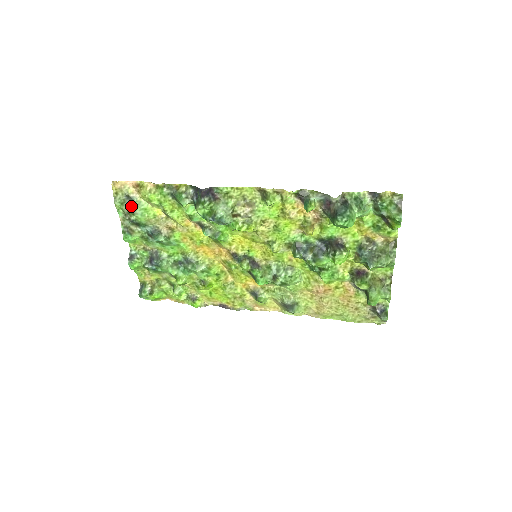
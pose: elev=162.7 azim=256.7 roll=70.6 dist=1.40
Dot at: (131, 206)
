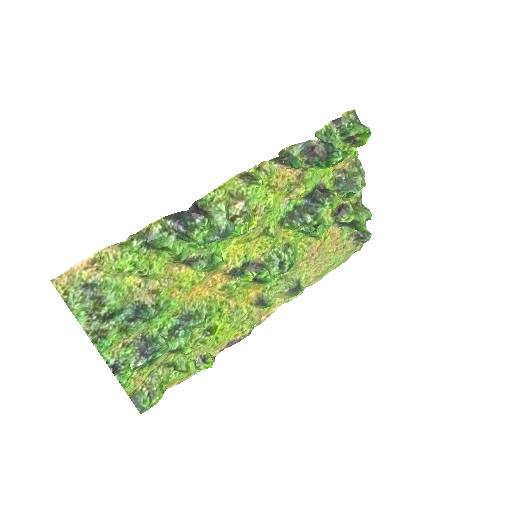
Dot at: (96, 296)
